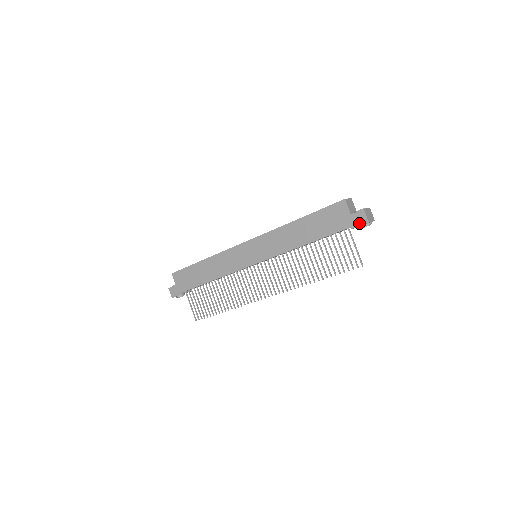
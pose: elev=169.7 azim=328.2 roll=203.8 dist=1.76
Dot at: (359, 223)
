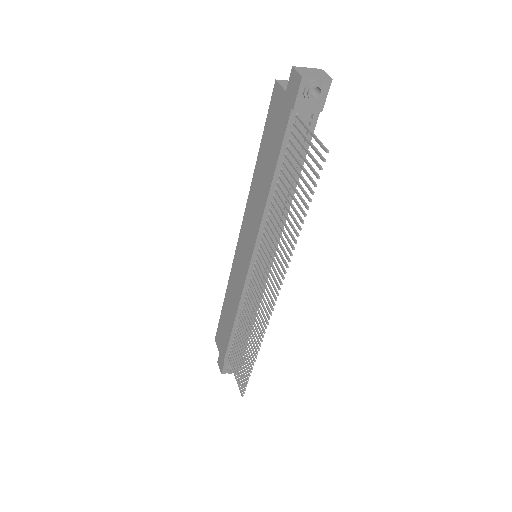
Dot at: (295, 91)
